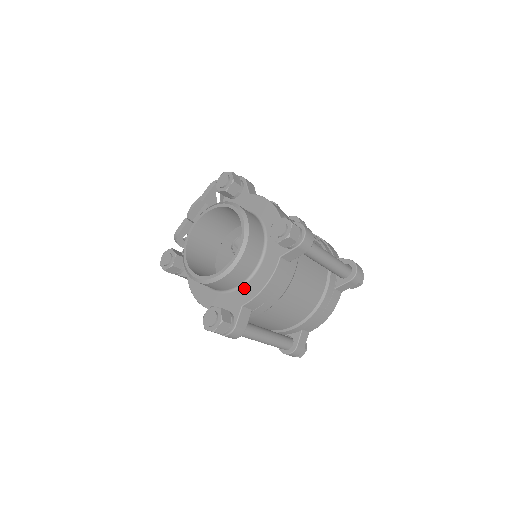
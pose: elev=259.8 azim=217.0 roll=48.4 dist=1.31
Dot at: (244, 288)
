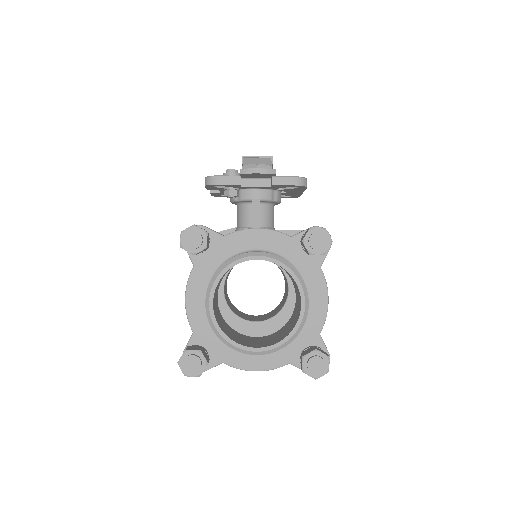
Dot at: occluded
